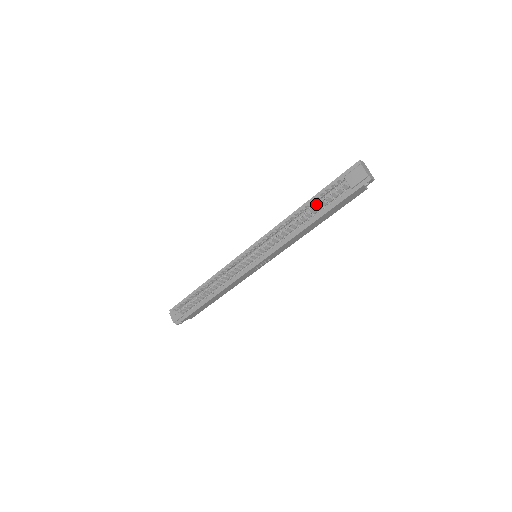
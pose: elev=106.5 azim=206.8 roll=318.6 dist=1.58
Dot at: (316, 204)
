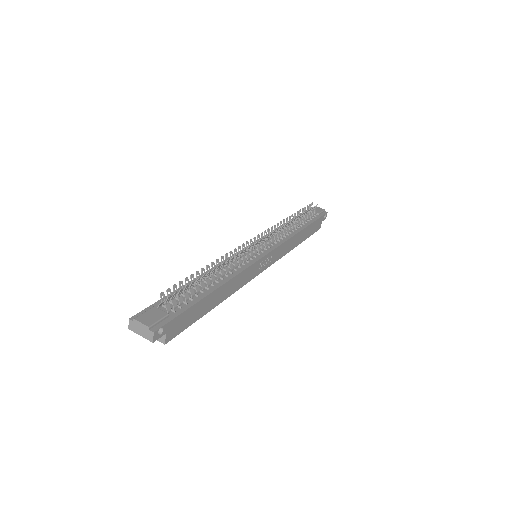
Dot at: occluded
